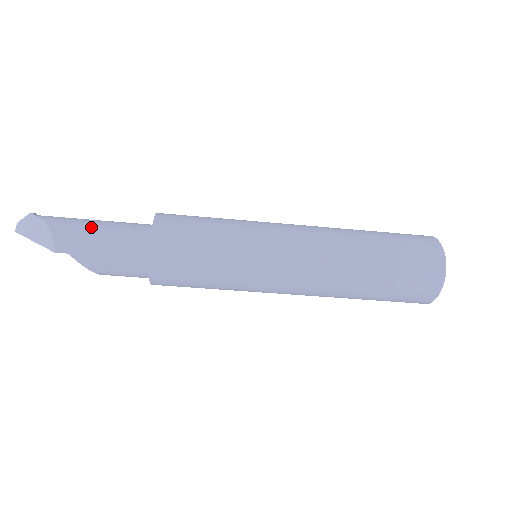
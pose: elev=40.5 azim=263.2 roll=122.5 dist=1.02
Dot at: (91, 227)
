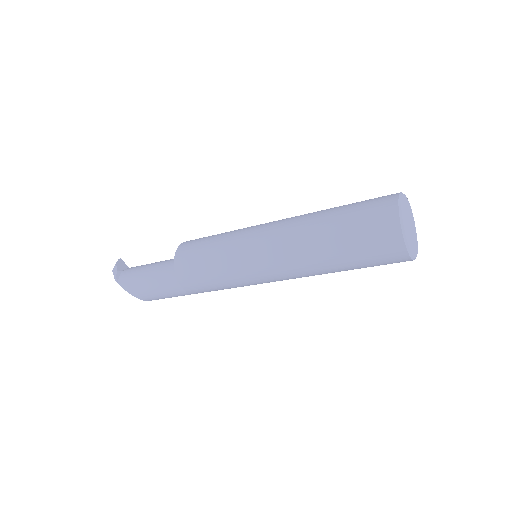
Dot at: (150, 290)
